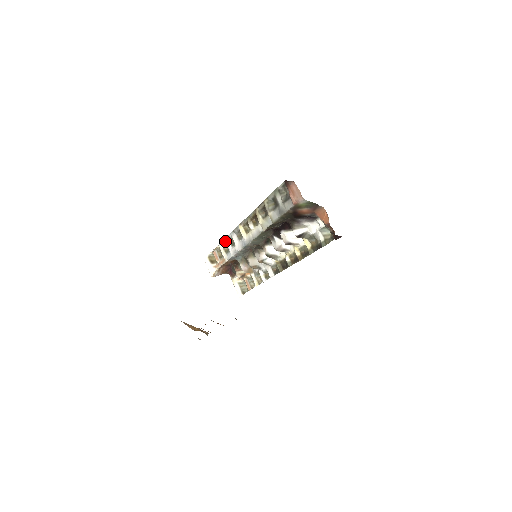
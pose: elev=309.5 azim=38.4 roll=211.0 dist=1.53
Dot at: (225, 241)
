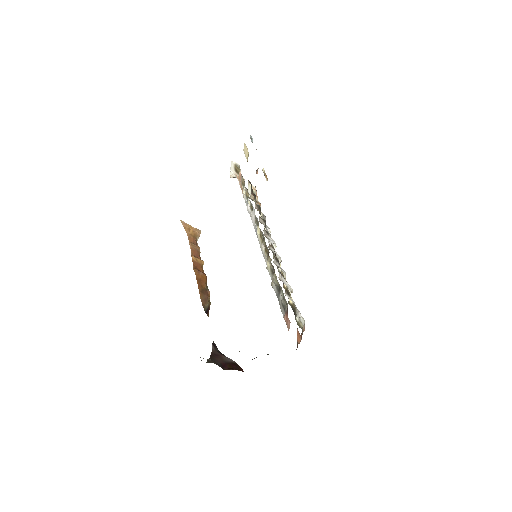
Dot at: (248, 197)
